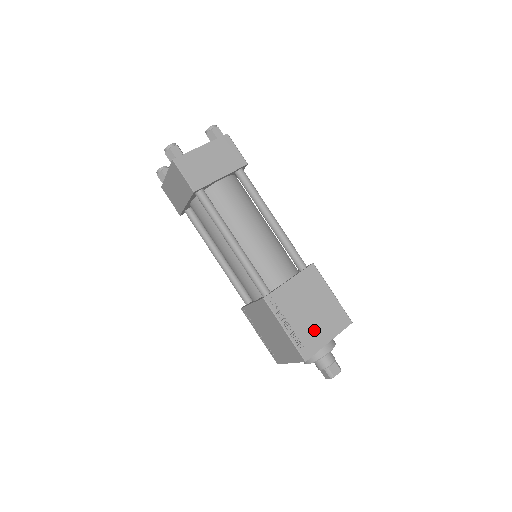
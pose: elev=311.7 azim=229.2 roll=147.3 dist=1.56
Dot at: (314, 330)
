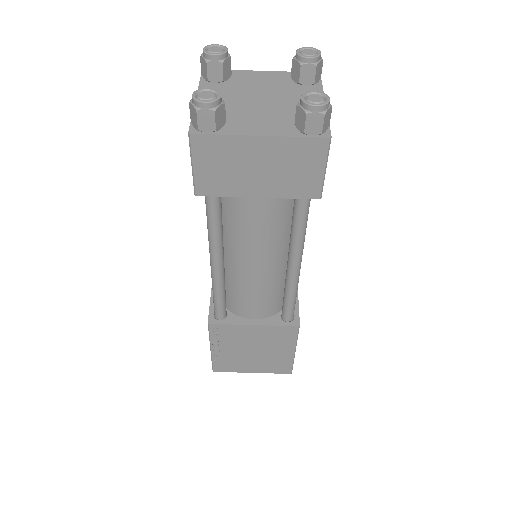
Dot at: (243, 362)
